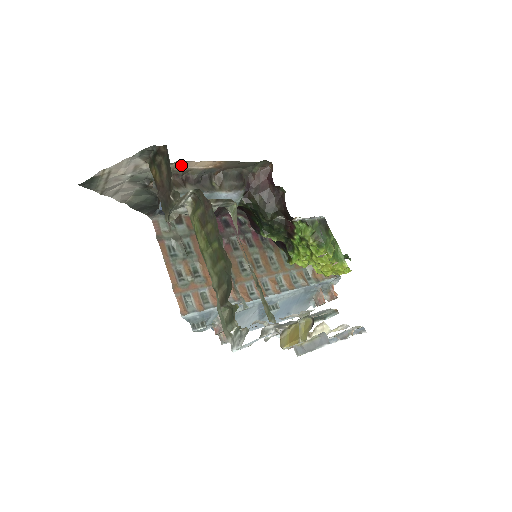
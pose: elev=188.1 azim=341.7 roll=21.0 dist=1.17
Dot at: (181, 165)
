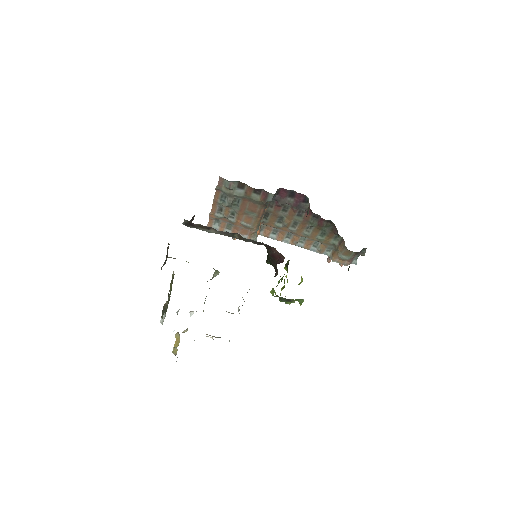
Dot at: occluded
